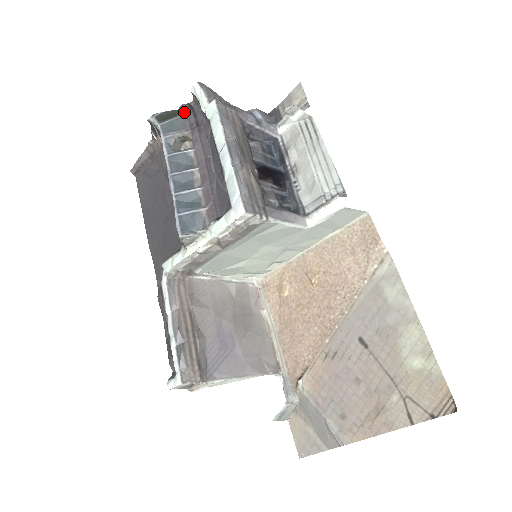
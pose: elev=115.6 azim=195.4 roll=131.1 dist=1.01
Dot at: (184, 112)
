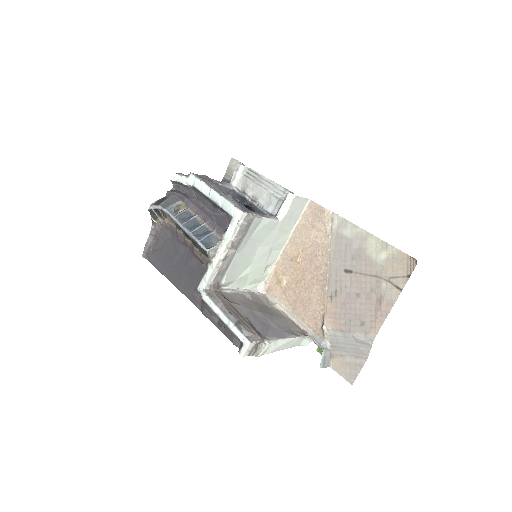
Dot at: (171, 194)
